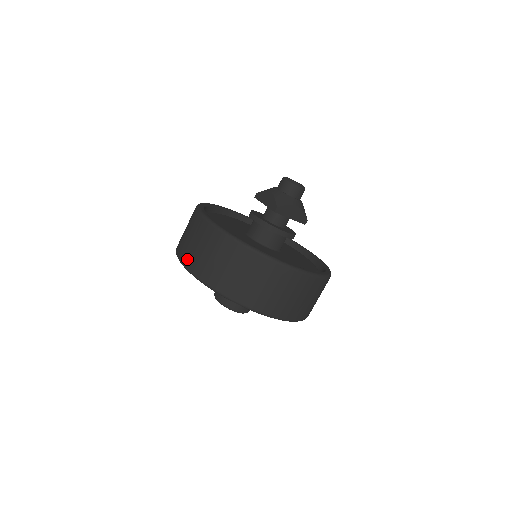
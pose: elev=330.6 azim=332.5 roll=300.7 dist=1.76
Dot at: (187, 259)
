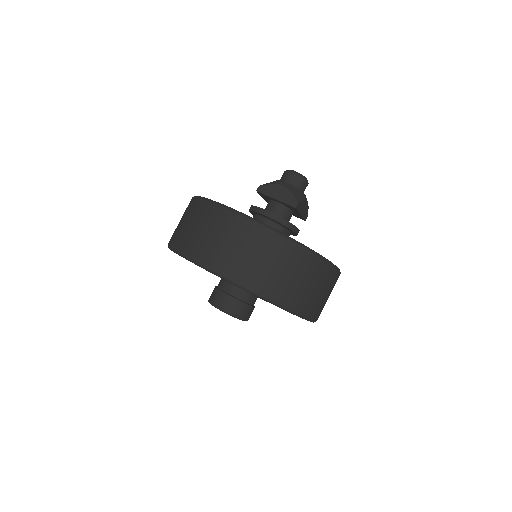
Dot at: occluded
